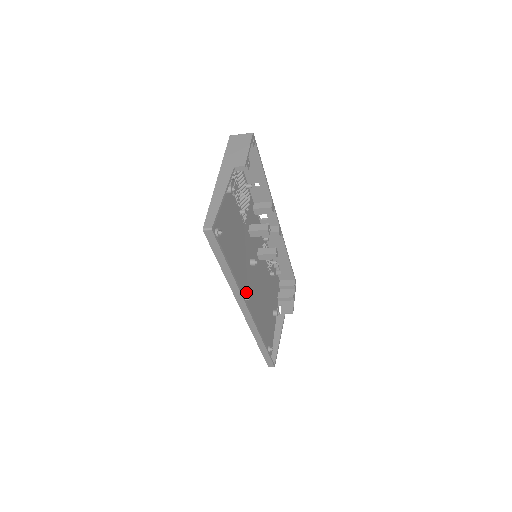
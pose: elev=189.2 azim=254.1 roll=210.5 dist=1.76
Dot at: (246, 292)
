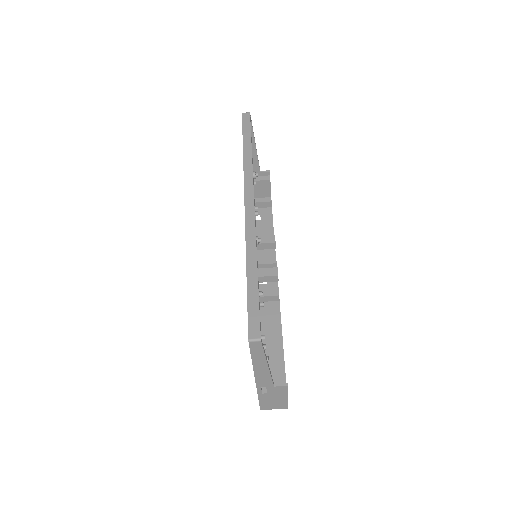
Dot at: occluded
